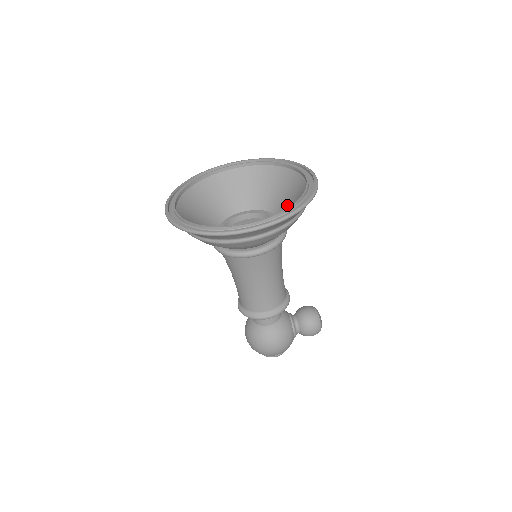
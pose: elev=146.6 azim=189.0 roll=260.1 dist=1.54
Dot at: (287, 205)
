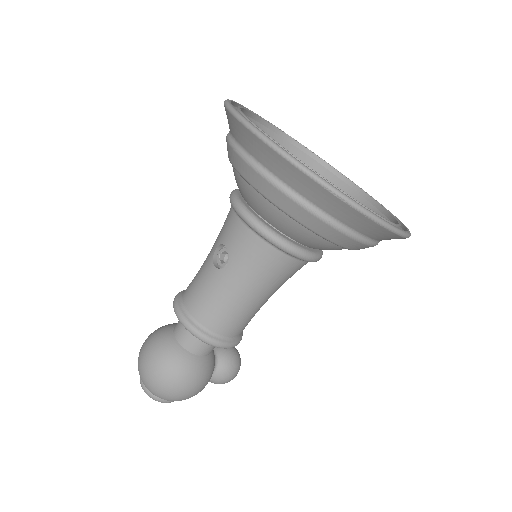
Dot at: occluded
